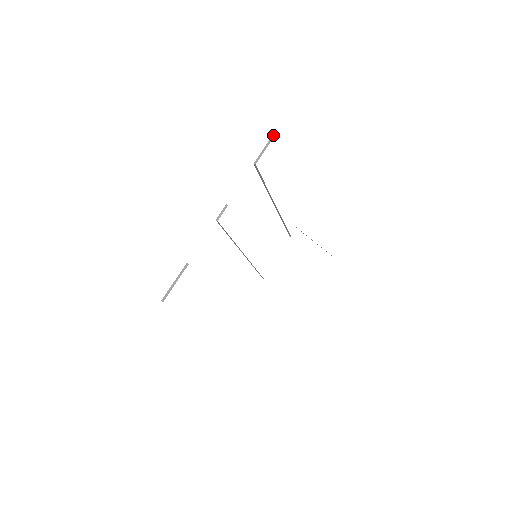
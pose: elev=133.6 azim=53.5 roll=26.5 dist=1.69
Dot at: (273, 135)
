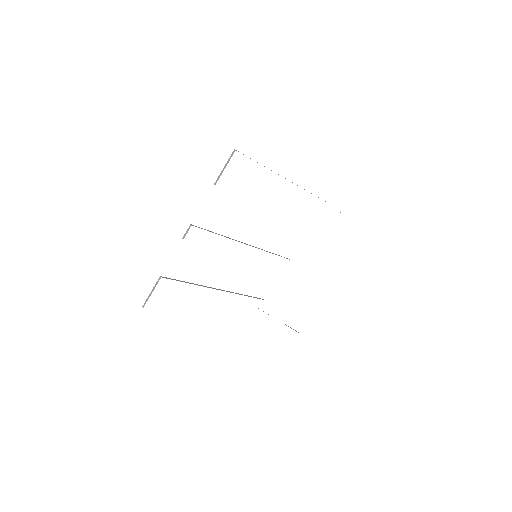
Dot at: (231, 155)
